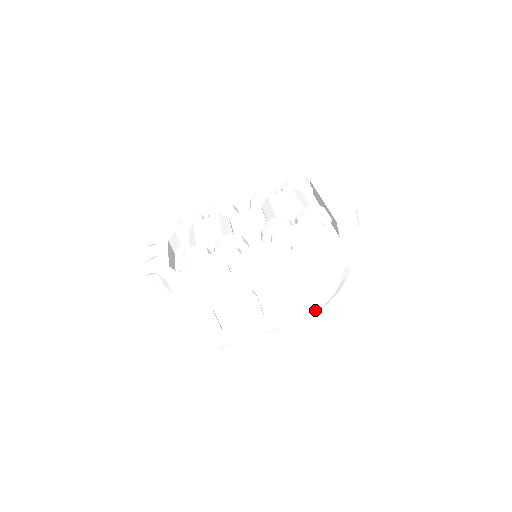
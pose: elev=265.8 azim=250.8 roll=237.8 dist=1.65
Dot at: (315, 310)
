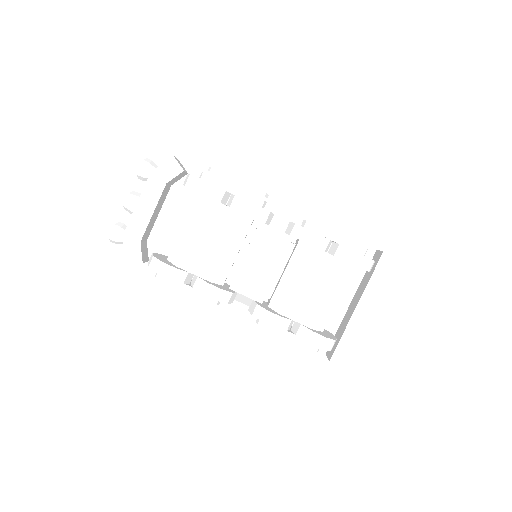
Dot at: occluded
